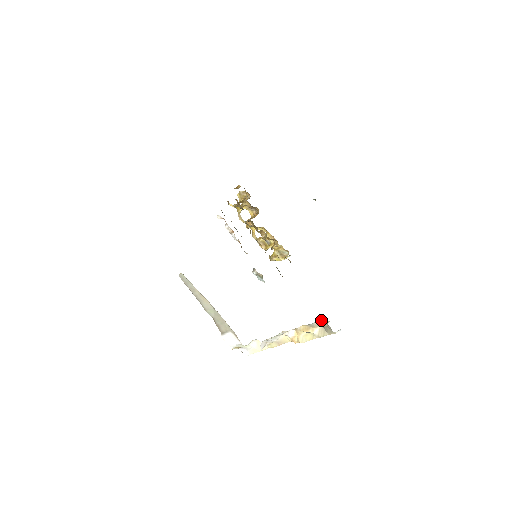
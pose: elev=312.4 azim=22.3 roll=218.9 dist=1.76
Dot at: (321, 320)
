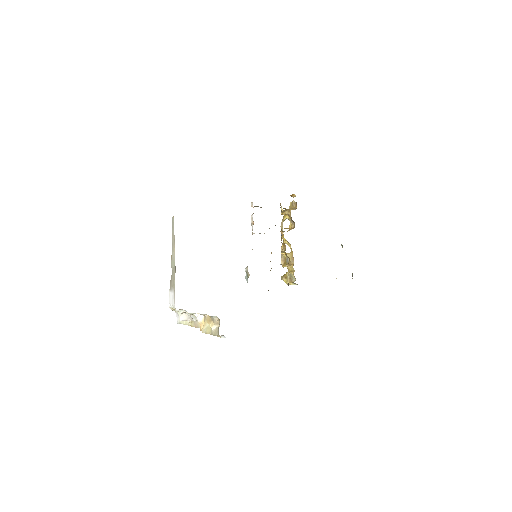
Dot at: occluded
